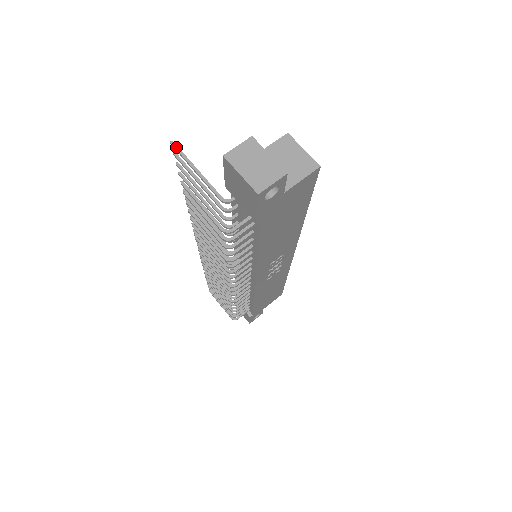
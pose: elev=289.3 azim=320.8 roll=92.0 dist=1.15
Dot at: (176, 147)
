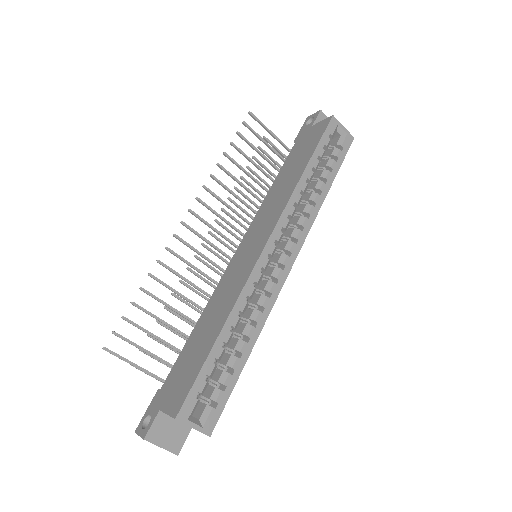
Dot at: occluded
